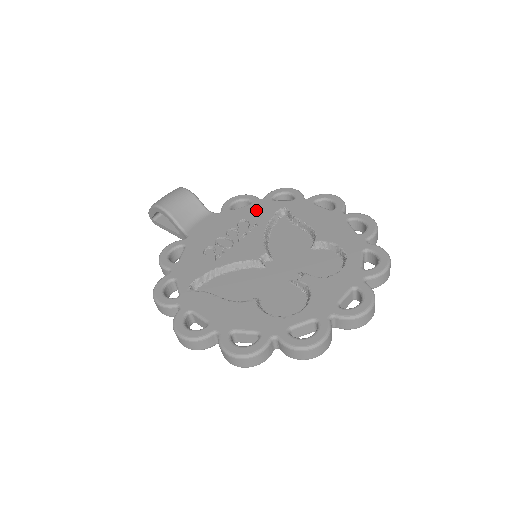
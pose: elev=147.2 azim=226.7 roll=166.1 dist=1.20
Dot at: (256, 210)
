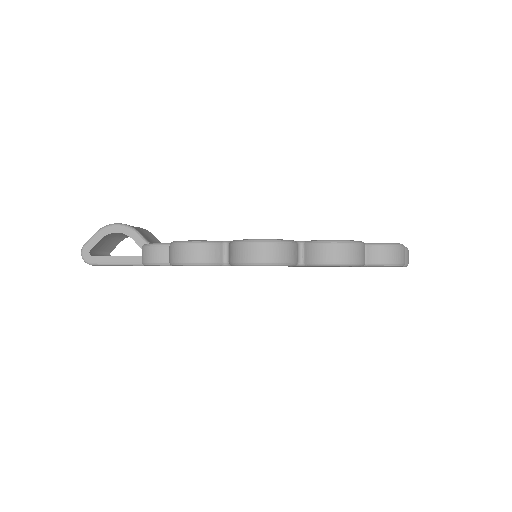
Dot at: occluded
